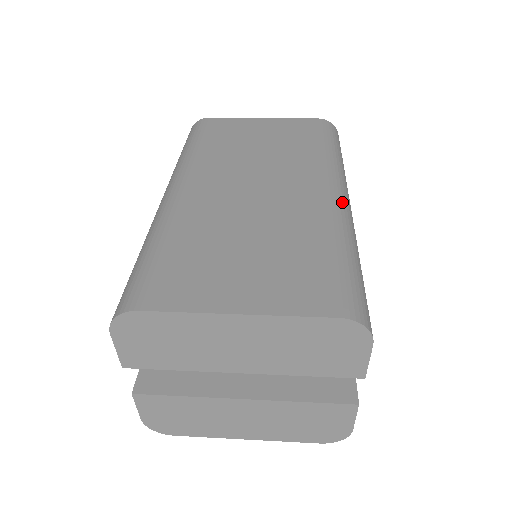
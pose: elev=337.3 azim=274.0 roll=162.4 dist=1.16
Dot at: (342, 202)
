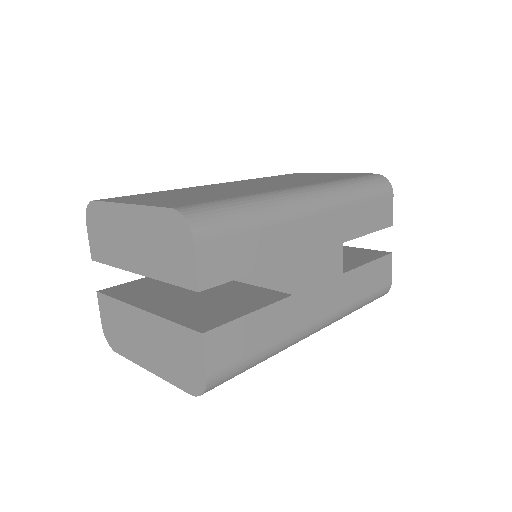
Dot at: (298, 193)
